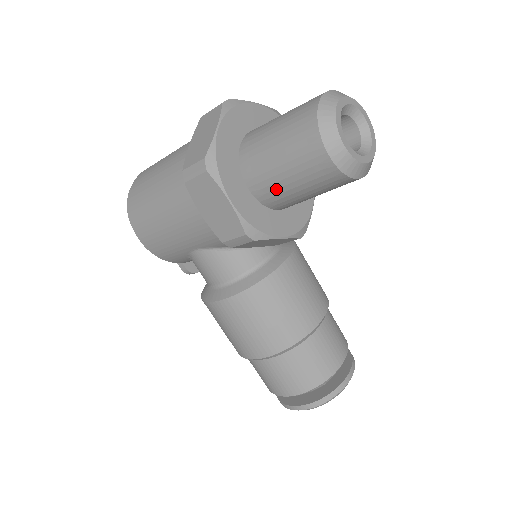
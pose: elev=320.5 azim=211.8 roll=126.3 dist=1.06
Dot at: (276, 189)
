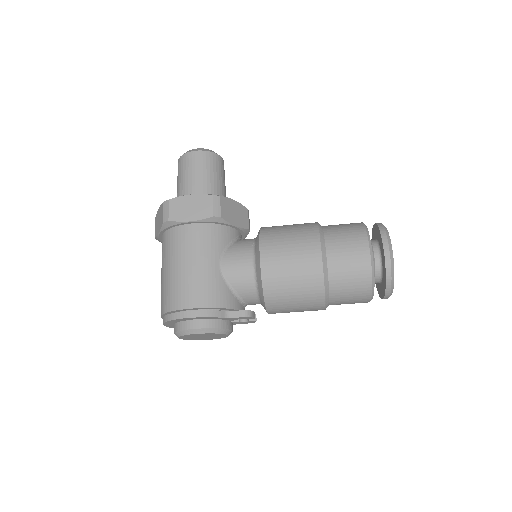
Dot at: (203, 186)
